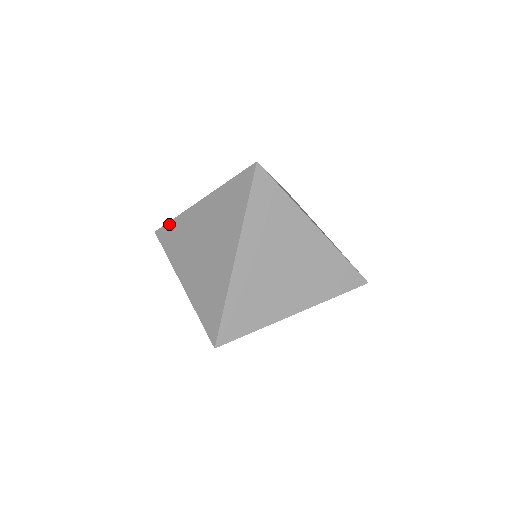
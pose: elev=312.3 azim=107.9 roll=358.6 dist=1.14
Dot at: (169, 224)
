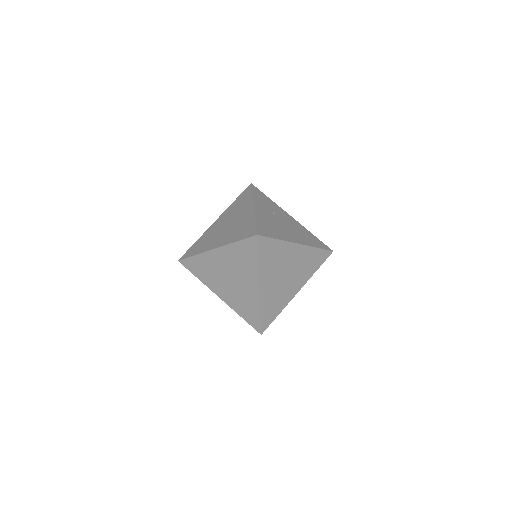
Dot at: (191, 259)
